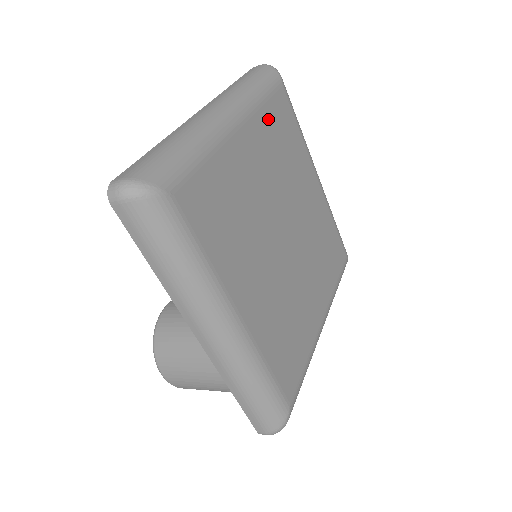
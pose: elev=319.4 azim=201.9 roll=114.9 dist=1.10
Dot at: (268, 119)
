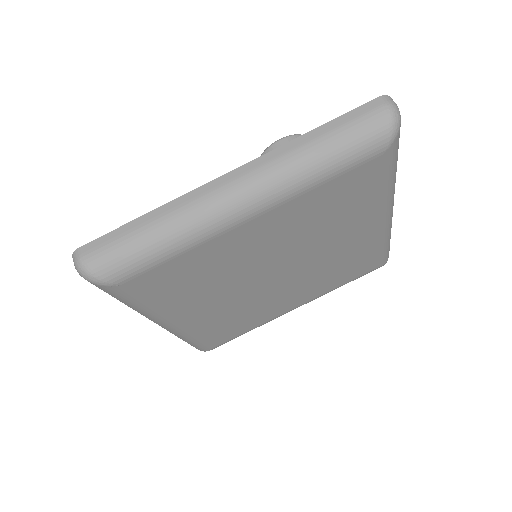
Dot at: (318, 197)
